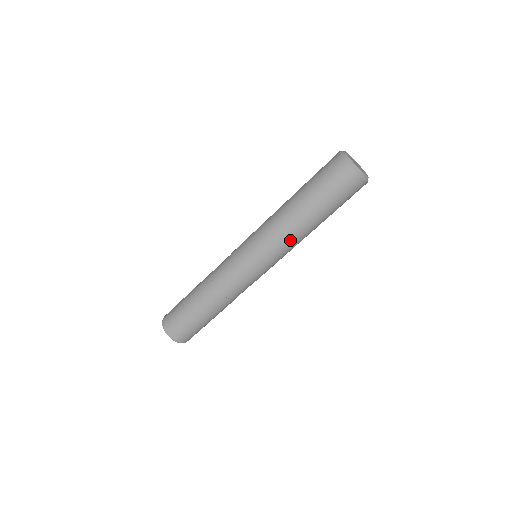
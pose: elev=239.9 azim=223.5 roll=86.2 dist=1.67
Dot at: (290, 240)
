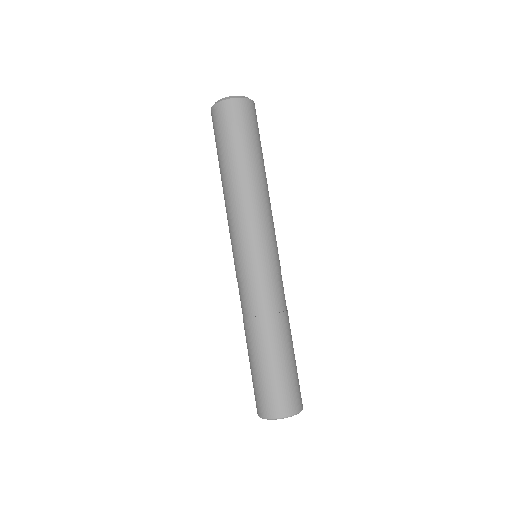
Dot at: (264, 201)
